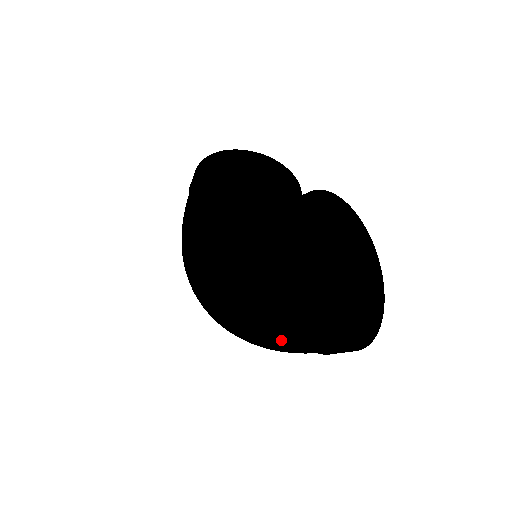
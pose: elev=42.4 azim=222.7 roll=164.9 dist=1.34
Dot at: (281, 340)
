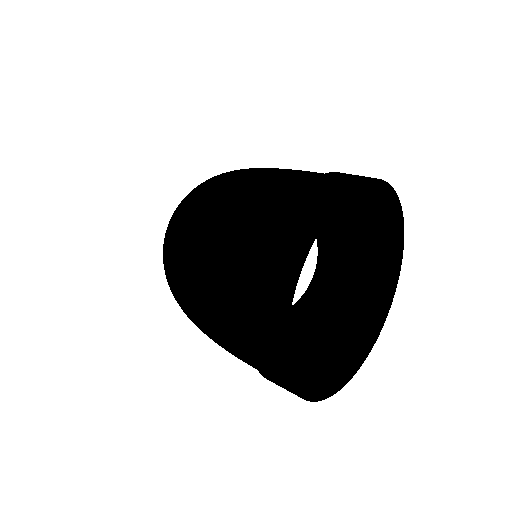
Dot at: (242, 238)
